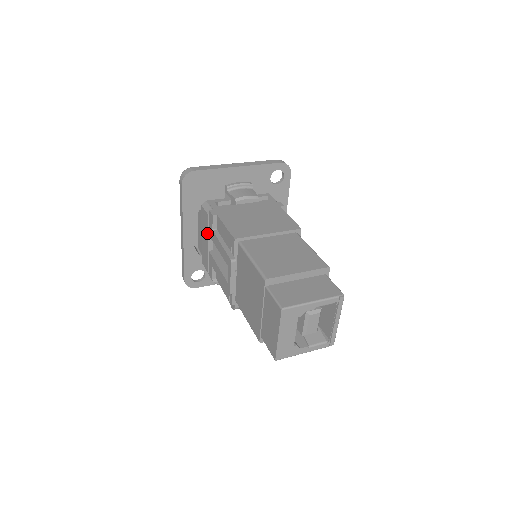
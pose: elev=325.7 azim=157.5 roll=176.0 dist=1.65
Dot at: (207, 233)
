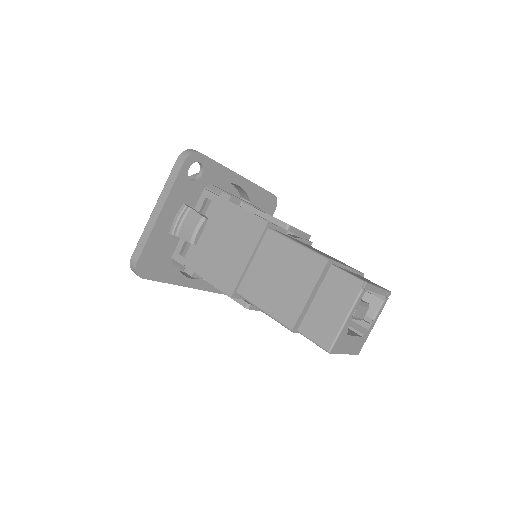
Dot at: occluded
